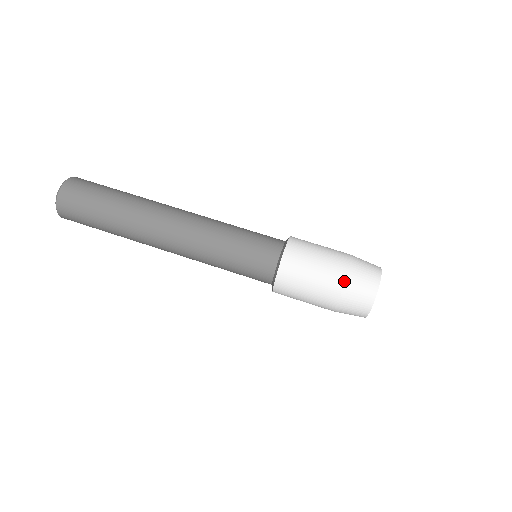
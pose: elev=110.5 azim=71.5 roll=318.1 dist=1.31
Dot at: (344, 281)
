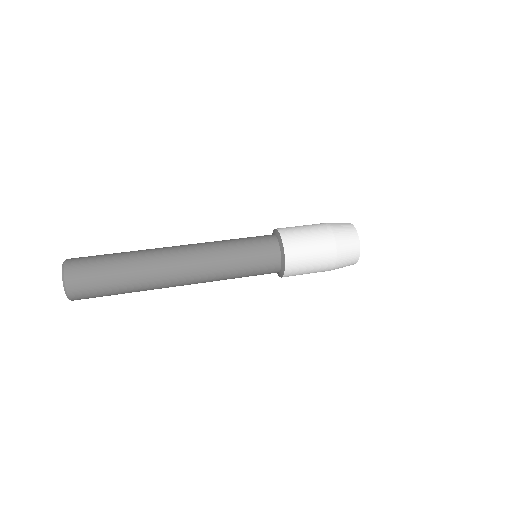
Dot at: (334, 239)
